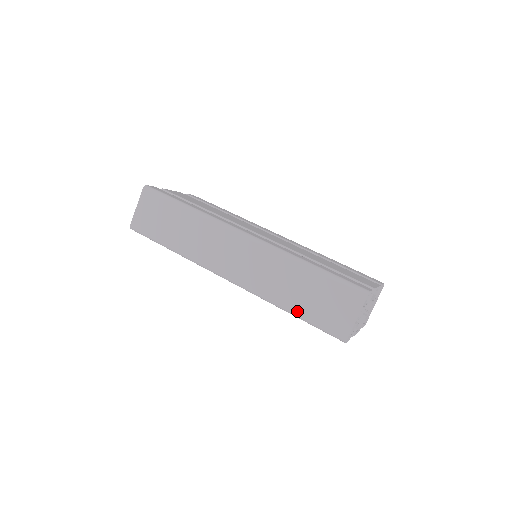
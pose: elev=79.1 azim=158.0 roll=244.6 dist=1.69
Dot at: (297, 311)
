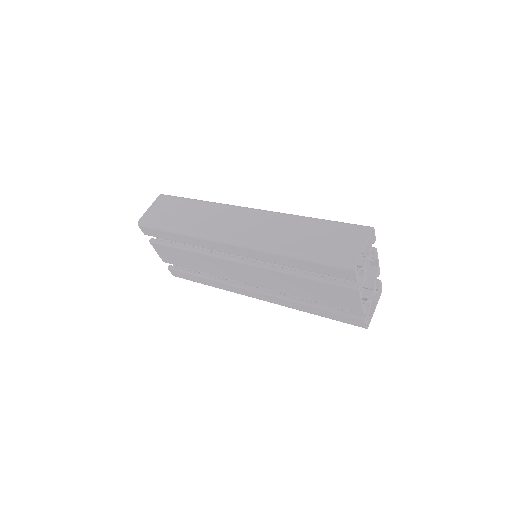
Dot at: (303, 252)
